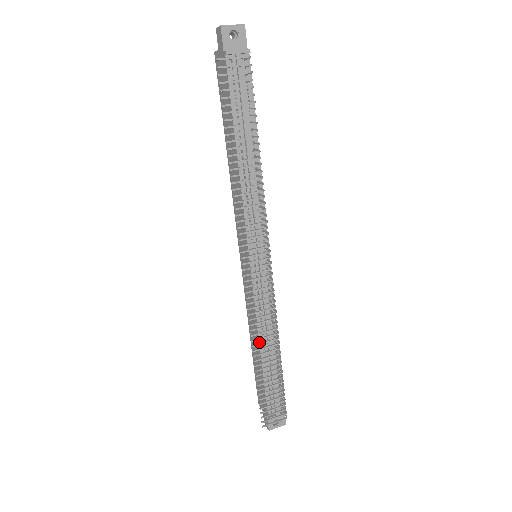
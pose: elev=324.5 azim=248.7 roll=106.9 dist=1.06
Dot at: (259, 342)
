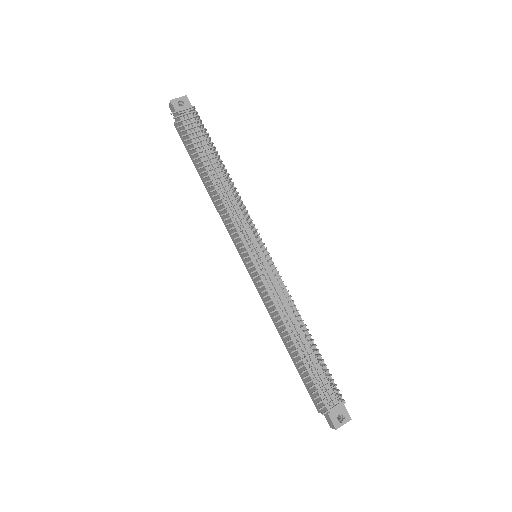
Dot at: (287, 331)
